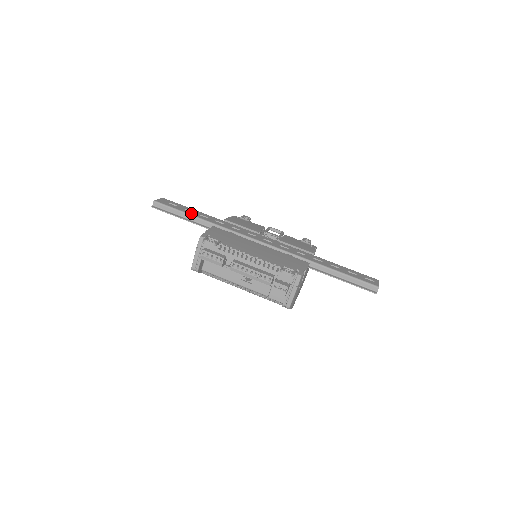
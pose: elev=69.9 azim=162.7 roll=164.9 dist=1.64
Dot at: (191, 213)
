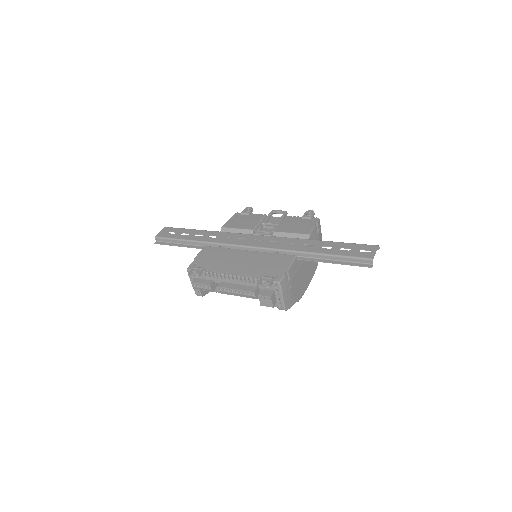
Dot at: (186, 237)
